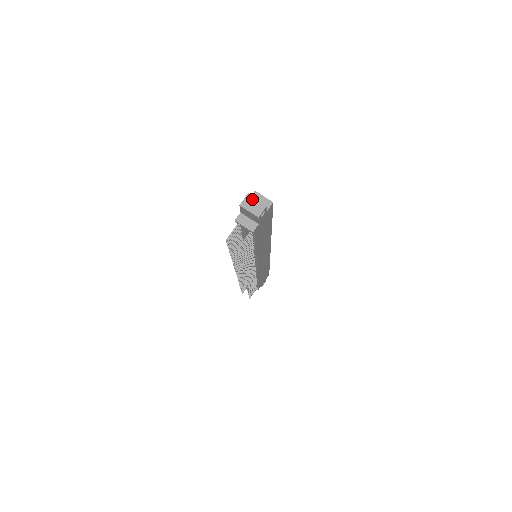
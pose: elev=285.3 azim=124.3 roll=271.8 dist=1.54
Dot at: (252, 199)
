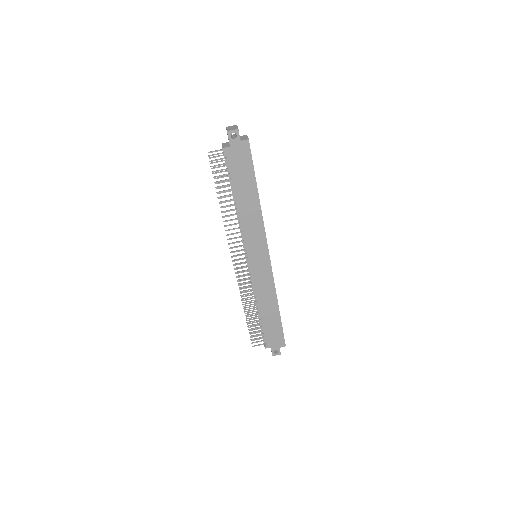
Dot at: (235, 126)
